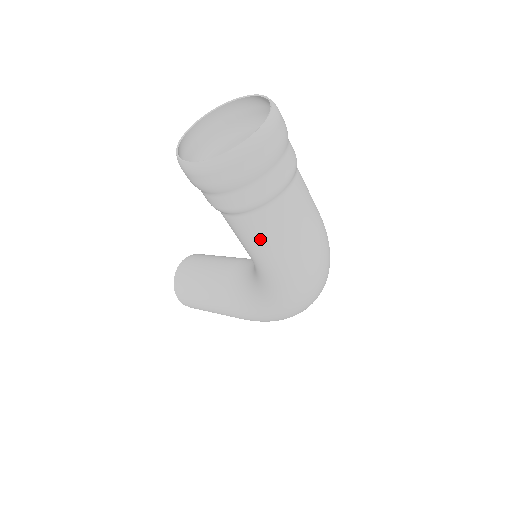
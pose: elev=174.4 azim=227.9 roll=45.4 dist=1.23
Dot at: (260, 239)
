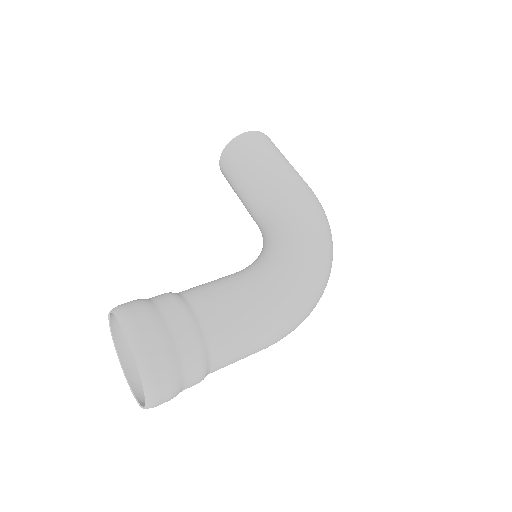
Dot at: occluded
